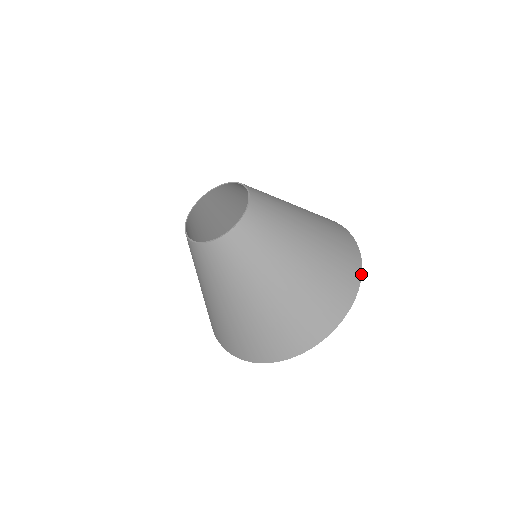
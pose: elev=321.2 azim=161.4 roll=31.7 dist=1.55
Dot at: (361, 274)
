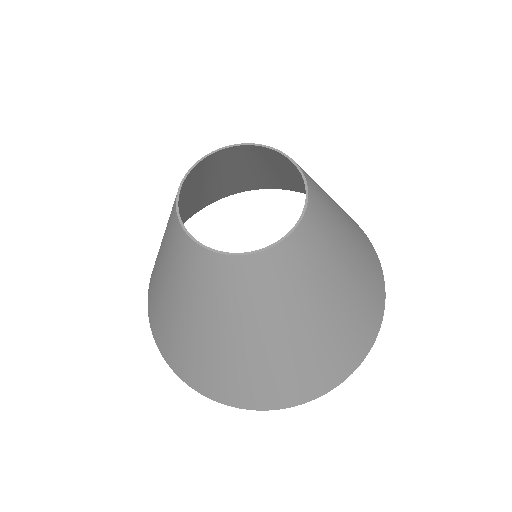
Dot at: occluded
